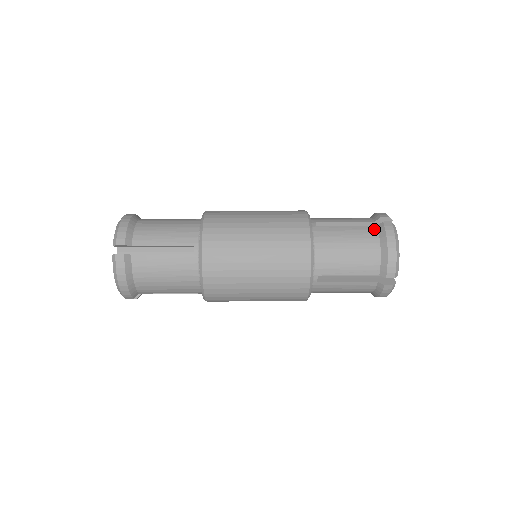
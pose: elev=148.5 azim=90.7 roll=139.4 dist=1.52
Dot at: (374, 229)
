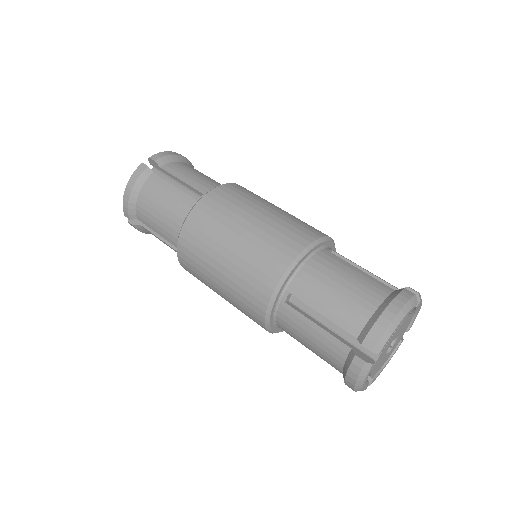
Dot at: (388, 289)
